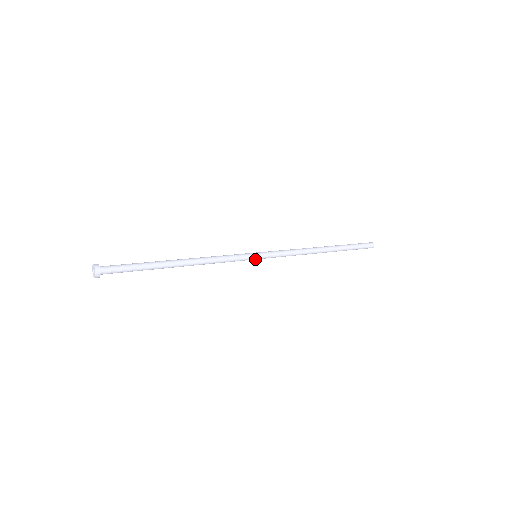
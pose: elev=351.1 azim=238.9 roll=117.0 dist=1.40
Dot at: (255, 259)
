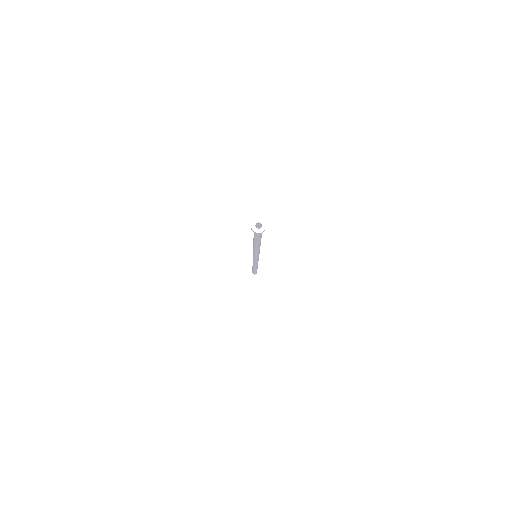
Dot at: (258, 257)
